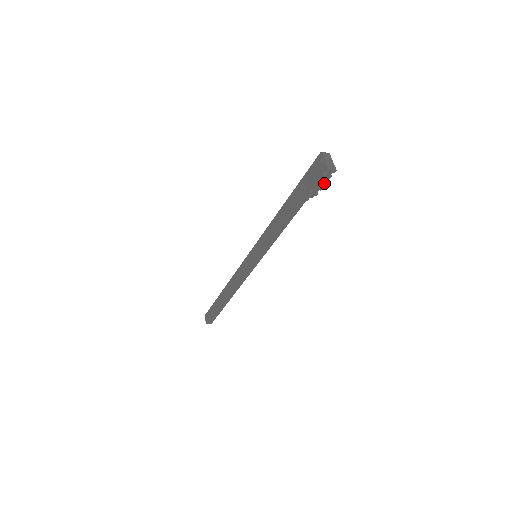
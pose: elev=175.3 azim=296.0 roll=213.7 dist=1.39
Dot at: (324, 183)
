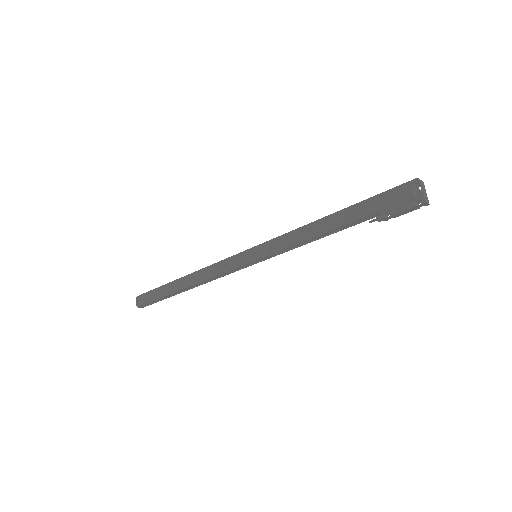
Dot at: (405, 212)
